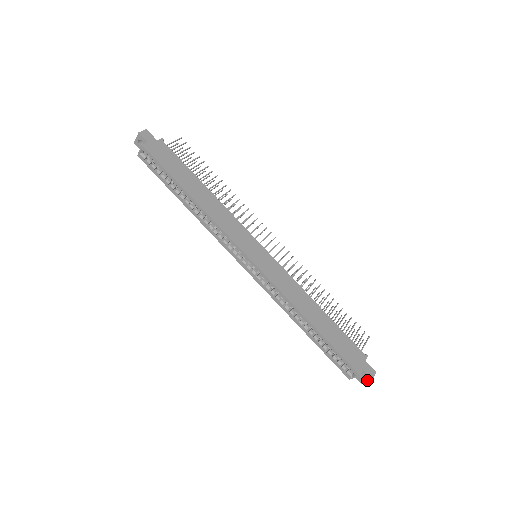
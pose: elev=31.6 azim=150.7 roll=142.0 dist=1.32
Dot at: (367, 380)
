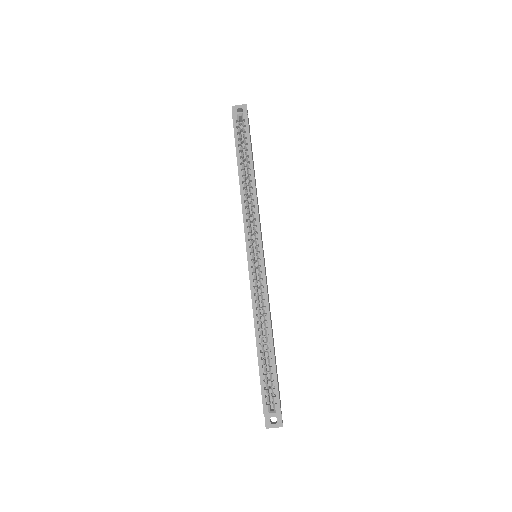
Dot at: (276, 426)
